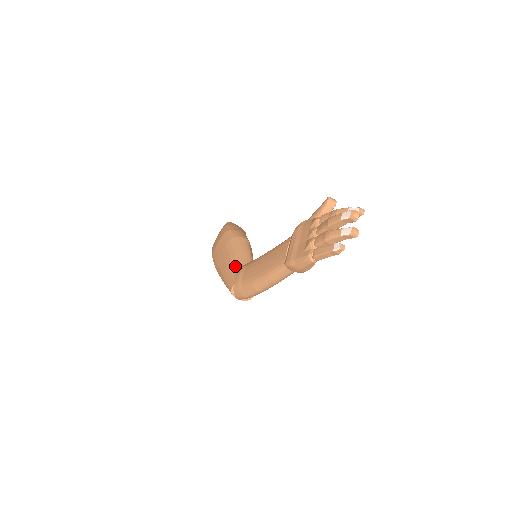
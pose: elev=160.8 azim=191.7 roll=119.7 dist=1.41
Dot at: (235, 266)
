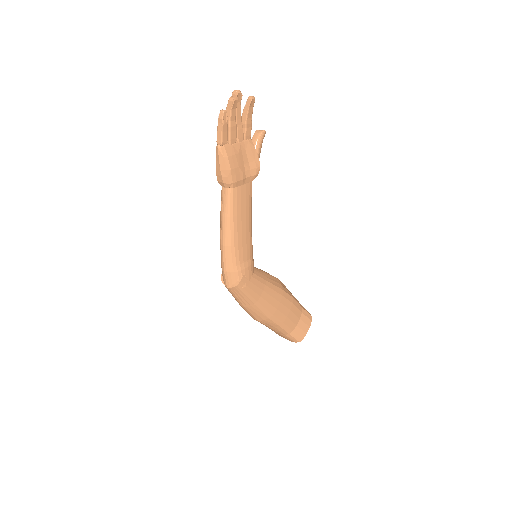
Dot at: occluded
